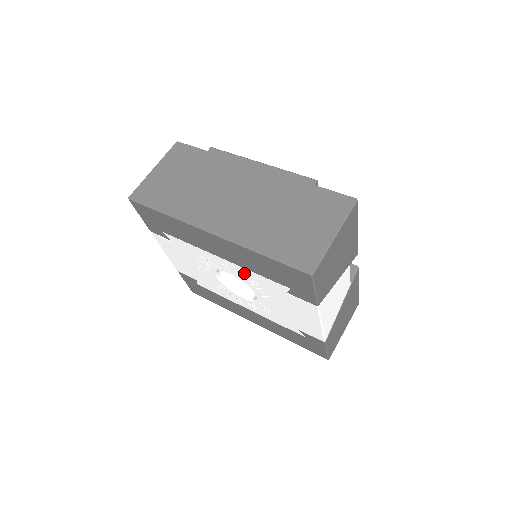
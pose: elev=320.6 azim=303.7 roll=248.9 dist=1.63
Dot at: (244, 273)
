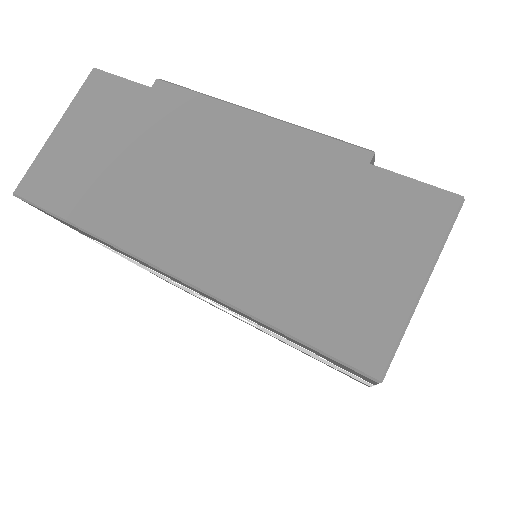
Dot at: (239, 315)
